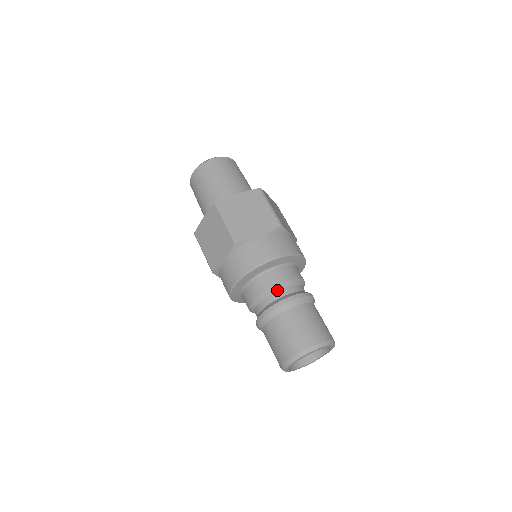
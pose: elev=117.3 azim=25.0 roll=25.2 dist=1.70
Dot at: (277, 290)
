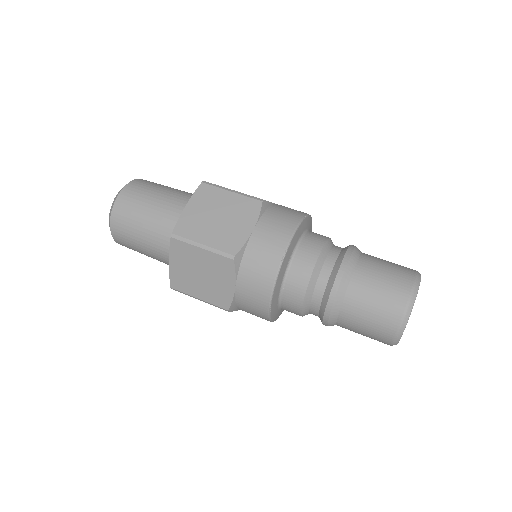
Dot at: (320, 270)
